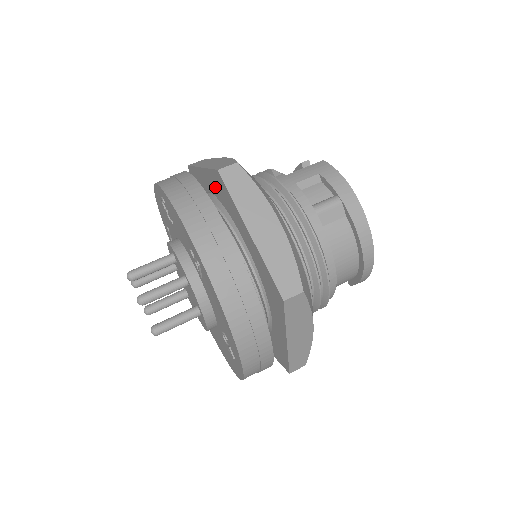
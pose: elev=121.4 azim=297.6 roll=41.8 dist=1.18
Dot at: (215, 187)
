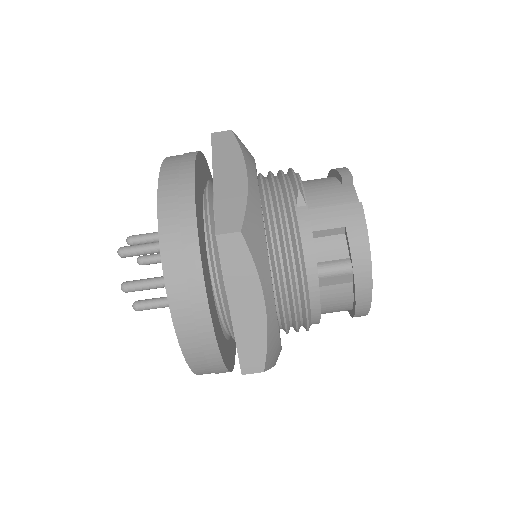
Dot at: occluded
